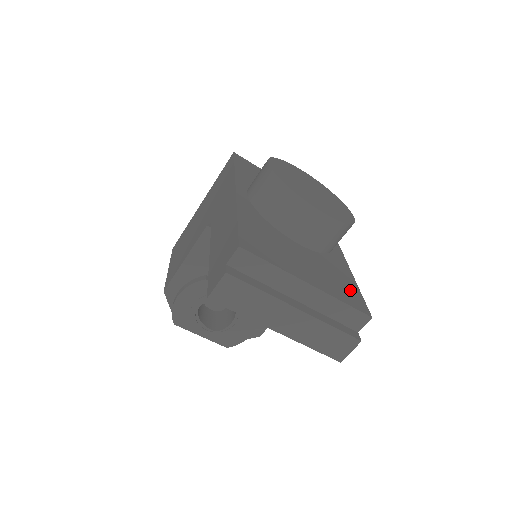
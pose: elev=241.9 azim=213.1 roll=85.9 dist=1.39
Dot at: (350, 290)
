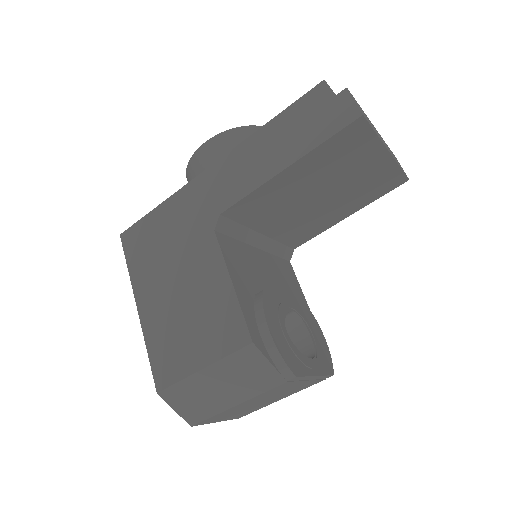
Dot at: occluded
